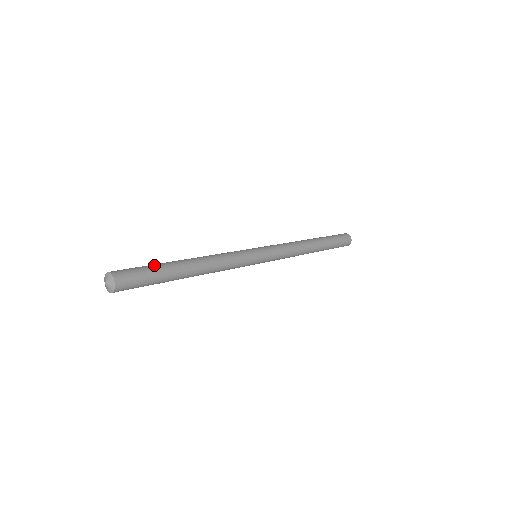
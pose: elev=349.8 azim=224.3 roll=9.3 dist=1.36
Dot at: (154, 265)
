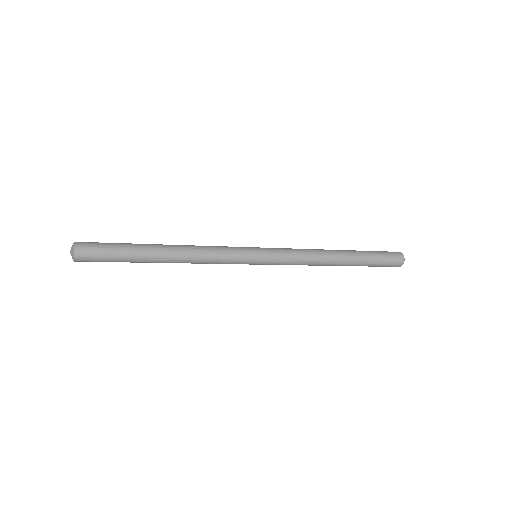
Dot at: (123, 243)
